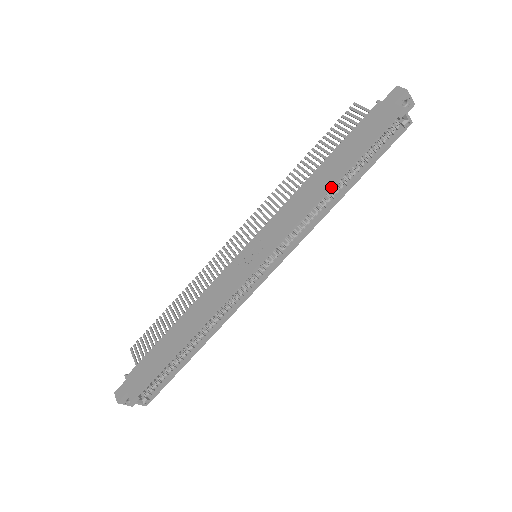
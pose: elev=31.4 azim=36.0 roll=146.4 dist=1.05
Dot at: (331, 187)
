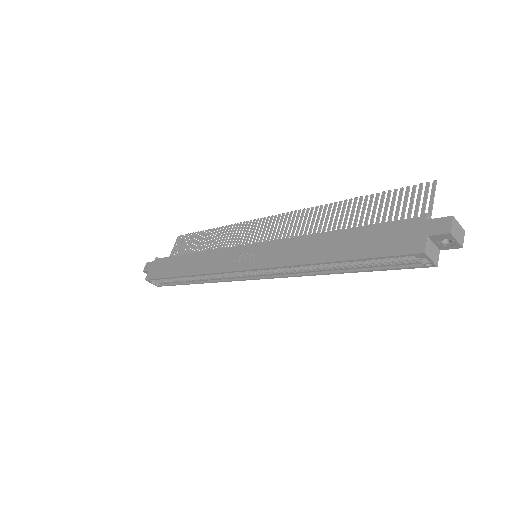
Dot at: (318, 263)
